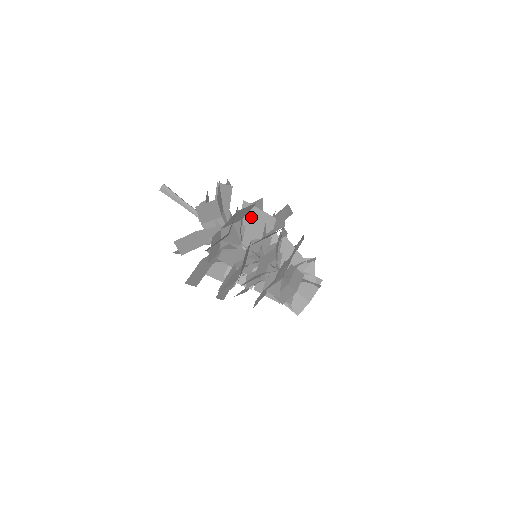
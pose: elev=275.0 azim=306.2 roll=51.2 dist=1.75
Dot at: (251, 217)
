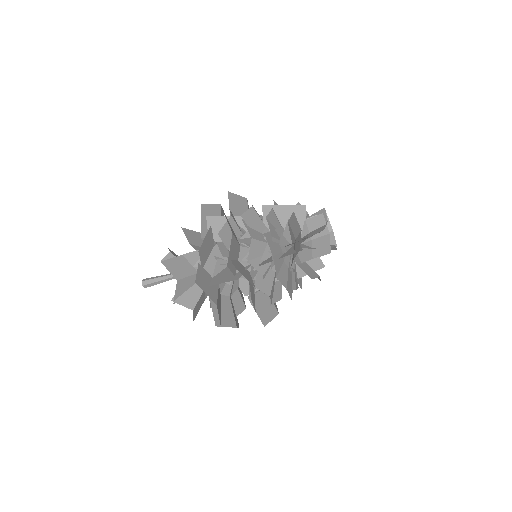
Dot at: (220, 278)
